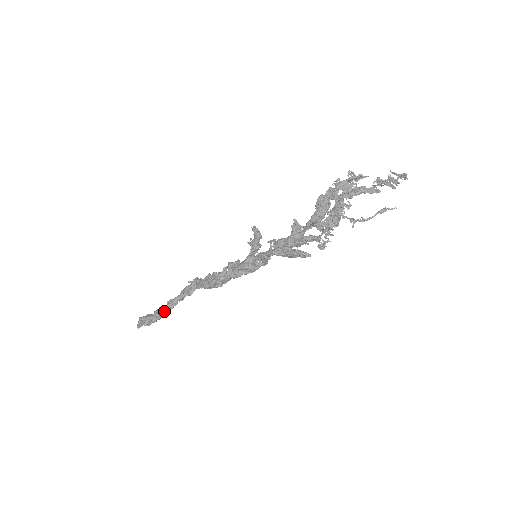
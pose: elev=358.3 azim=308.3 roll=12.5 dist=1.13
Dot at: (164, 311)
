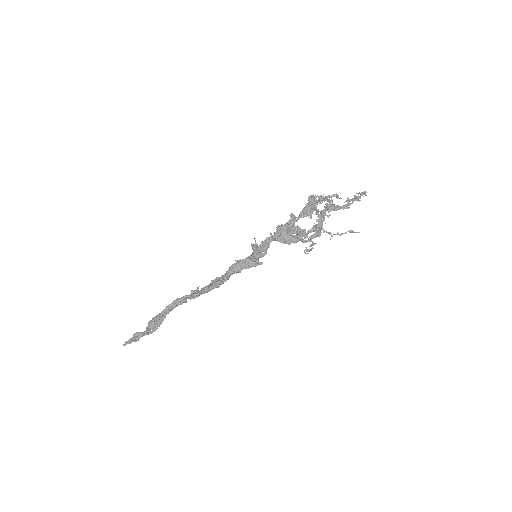
Dot at: (163, 311)
